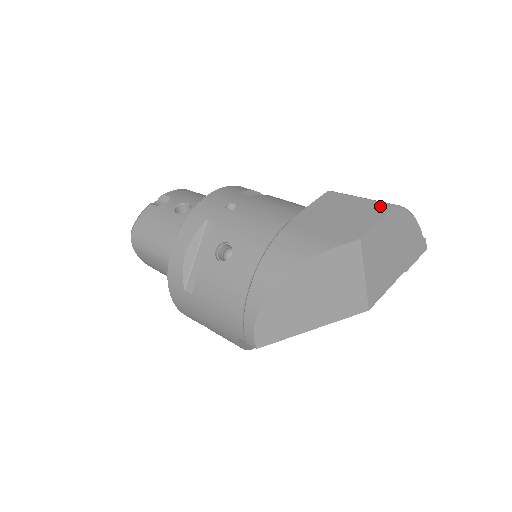
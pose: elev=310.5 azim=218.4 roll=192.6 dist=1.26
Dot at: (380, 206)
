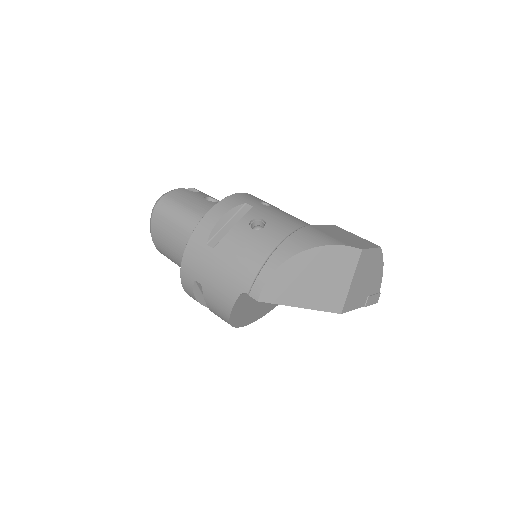
Dot at: (372, 243)
